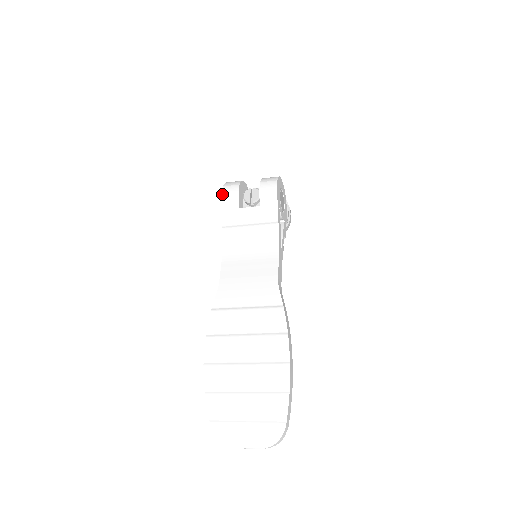
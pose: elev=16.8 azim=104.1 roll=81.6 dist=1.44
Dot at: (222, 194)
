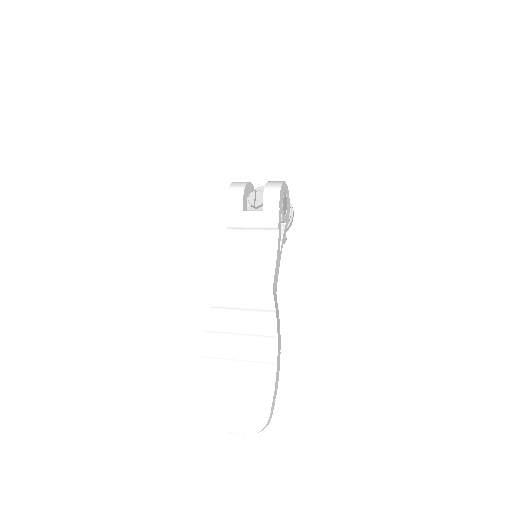
Dot at: (228, 195)
